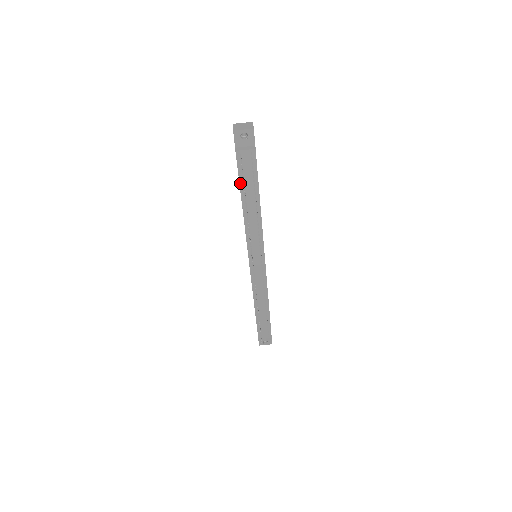
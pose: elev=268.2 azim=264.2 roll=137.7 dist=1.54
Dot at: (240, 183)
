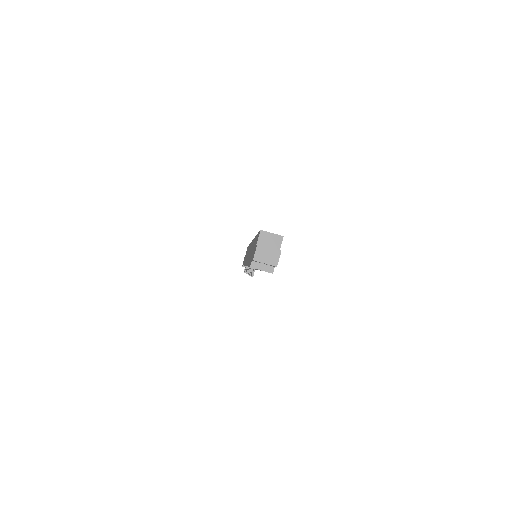
Dot at: occluded
